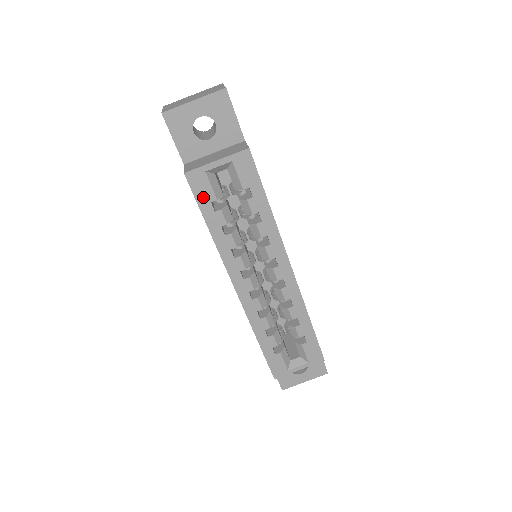
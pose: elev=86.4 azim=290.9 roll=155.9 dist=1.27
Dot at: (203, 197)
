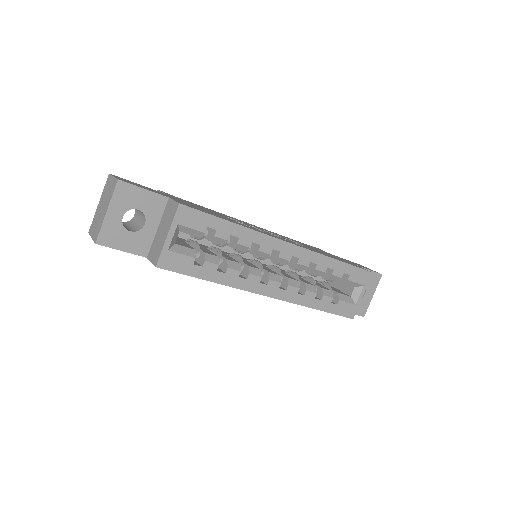
Dot at: (185, 267)
